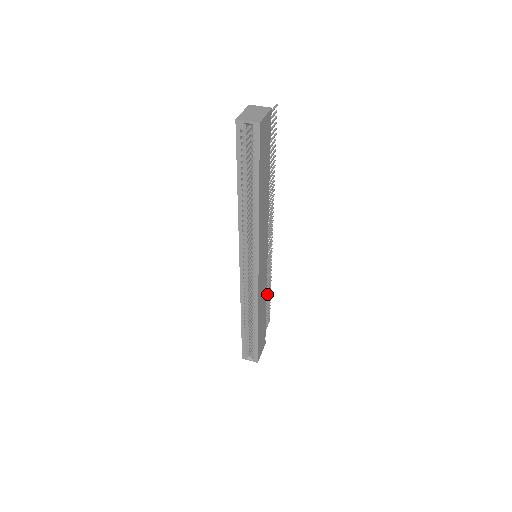
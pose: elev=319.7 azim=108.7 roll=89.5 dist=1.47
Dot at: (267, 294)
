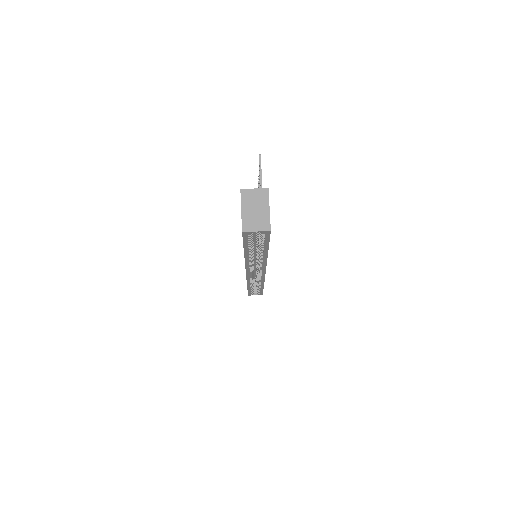
Dot at: occluded
